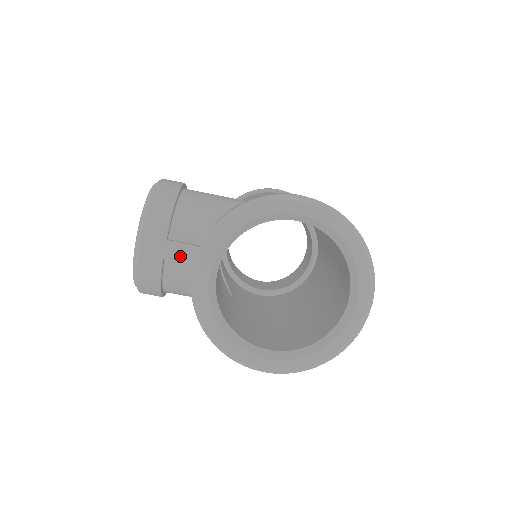
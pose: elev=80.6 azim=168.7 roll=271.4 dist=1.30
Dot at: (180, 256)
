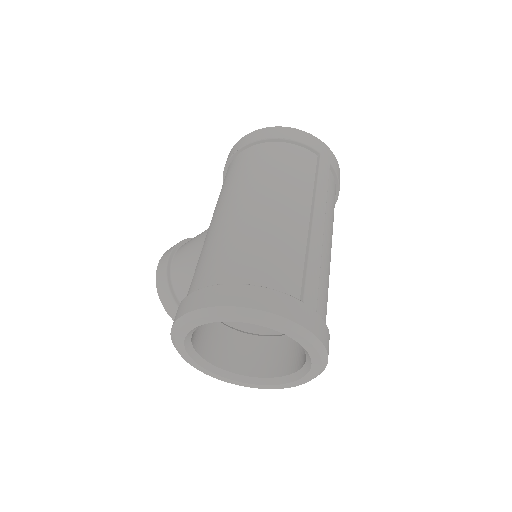
Dot at: occluded
